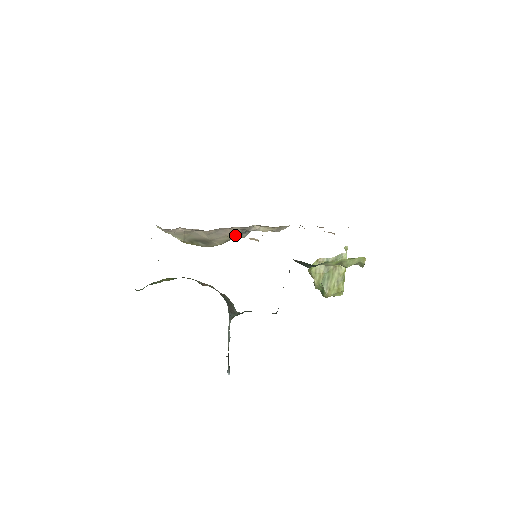
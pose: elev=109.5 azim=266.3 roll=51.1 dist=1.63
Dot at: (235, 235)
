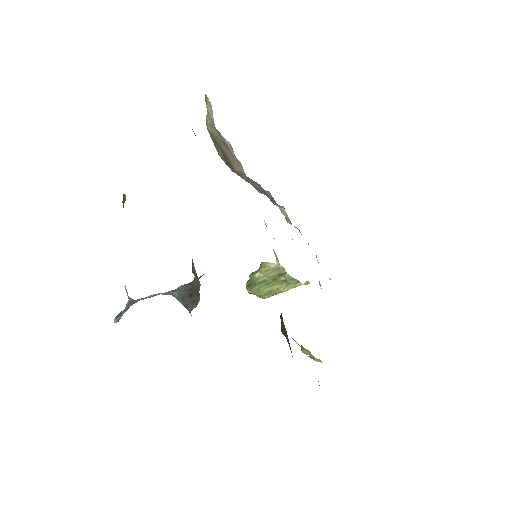
Dot at: (266, 225)
